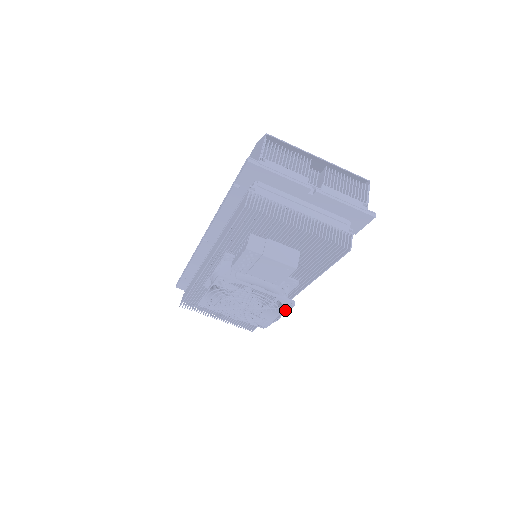
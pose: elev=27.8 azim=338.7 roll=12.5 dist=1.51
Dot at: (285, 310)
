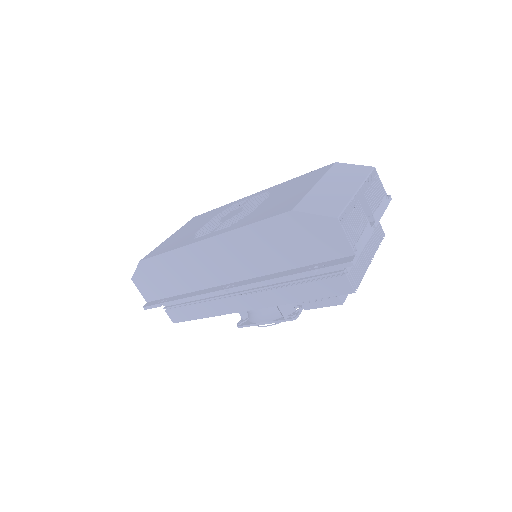
Dot at: occluded
